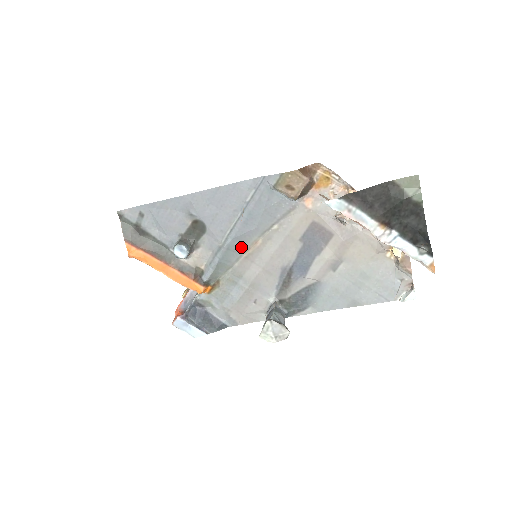
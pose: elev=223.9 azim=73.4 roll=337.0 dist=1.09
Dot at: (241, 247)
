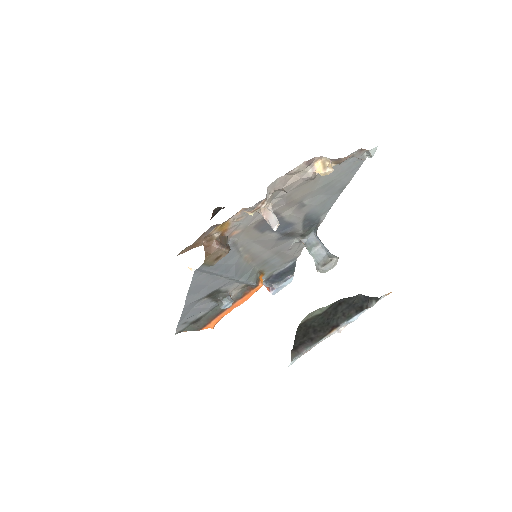
Dot at: (243, 268)
